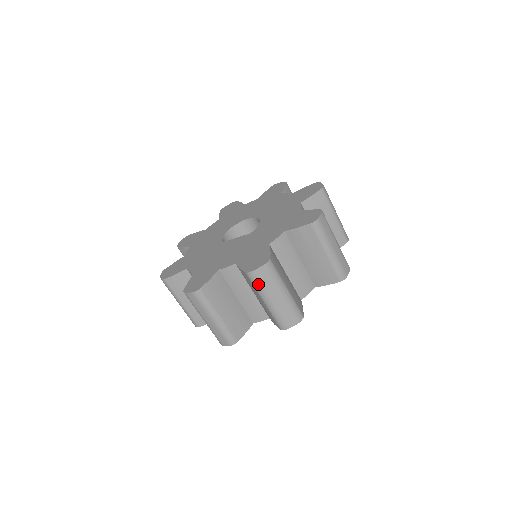
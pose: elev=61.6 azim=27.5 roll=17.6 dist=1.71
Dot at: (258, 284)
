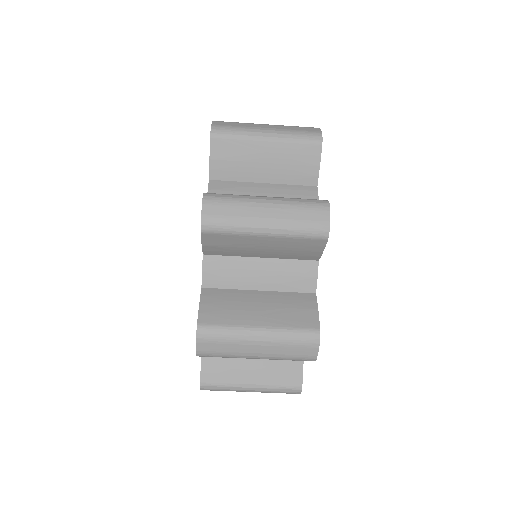
Dot at: (220, 356)
